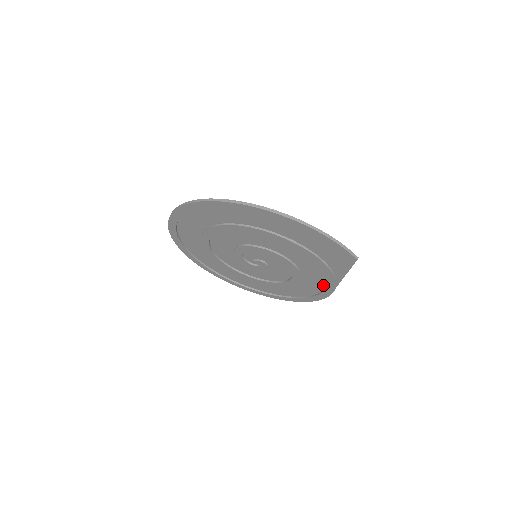
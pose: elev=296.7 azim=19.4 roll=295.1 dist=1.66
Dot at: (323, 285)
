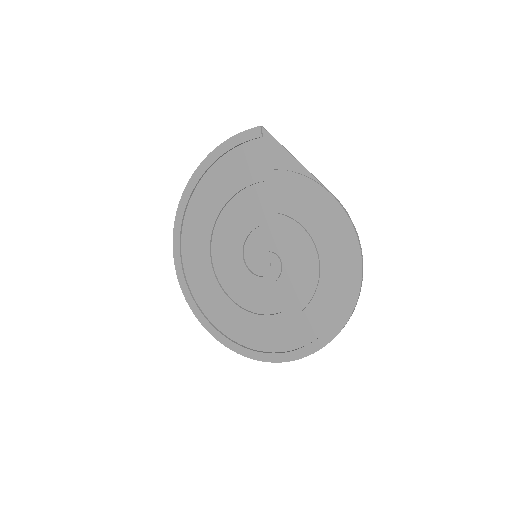
Dot at: (318, 202)
